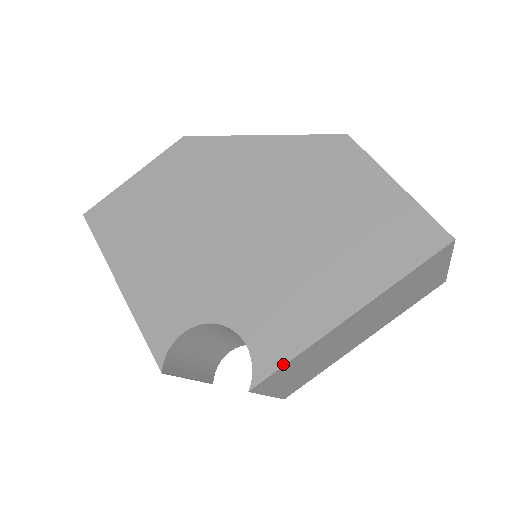
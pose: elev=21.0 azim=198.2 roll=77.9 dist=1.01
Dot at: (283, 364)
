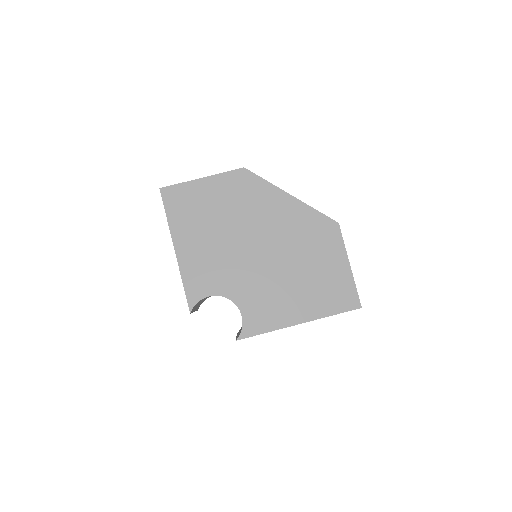
Dot at: (258, 334)
